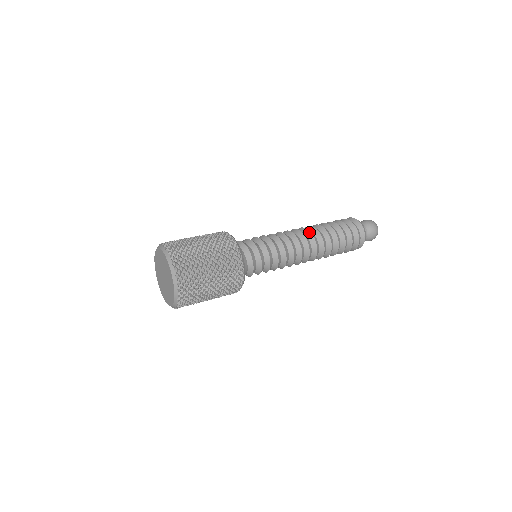
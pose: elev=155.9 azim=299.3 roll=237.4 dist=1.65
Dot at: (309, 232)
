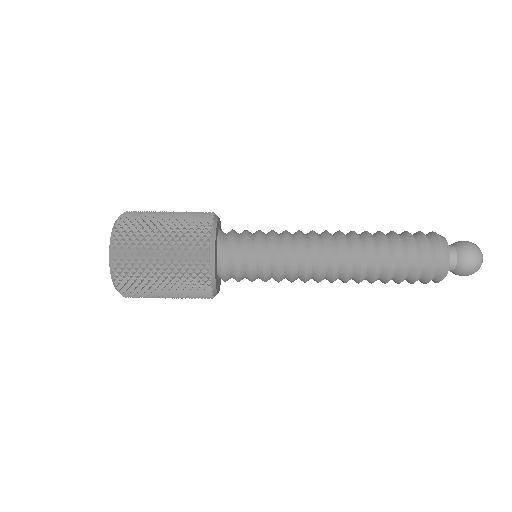
Dot at: (343, 244)
